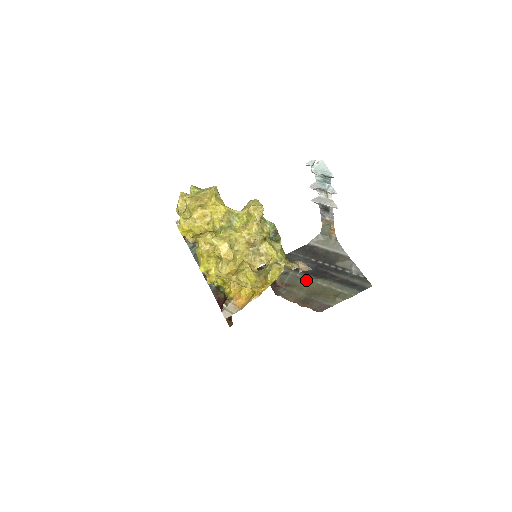
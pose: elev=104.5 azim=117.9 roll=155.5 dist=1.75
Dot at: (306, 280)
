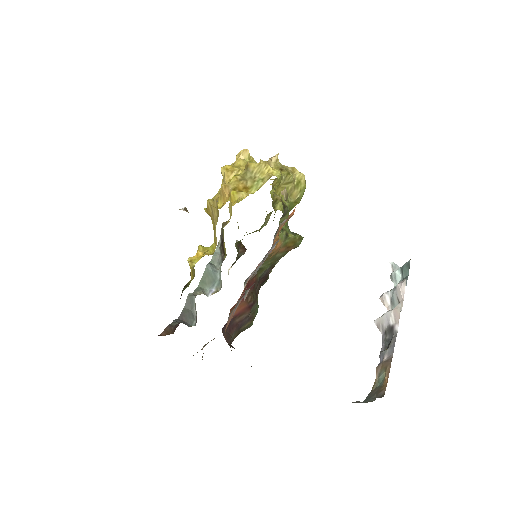
Dot at: occluded
